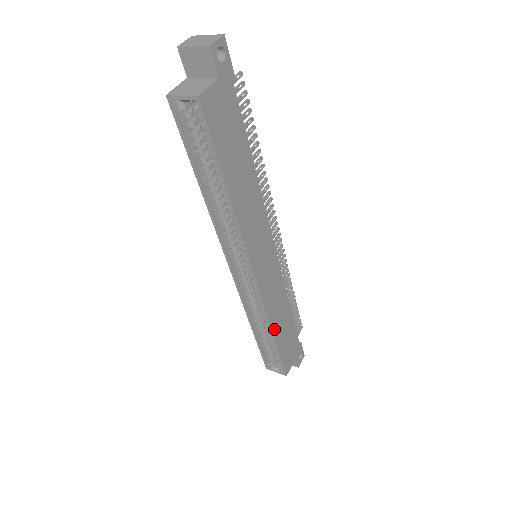
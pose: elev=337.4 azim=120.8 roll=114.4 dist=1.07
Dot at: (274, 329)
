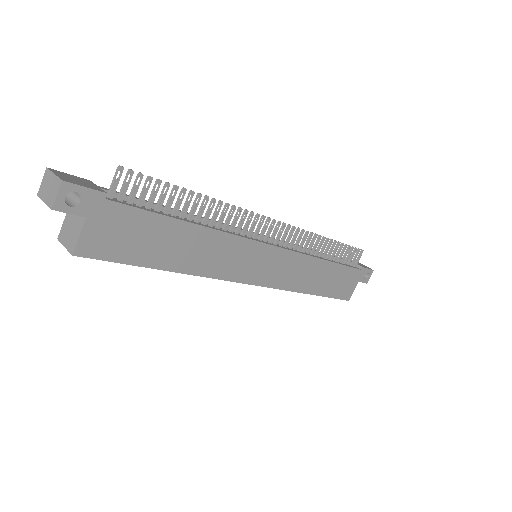
Dot at: (309, 290)
